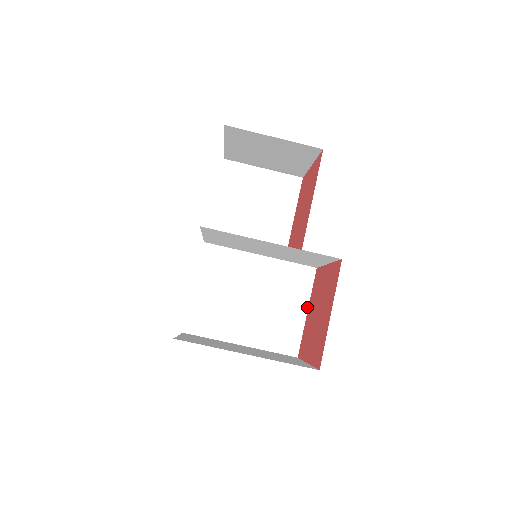
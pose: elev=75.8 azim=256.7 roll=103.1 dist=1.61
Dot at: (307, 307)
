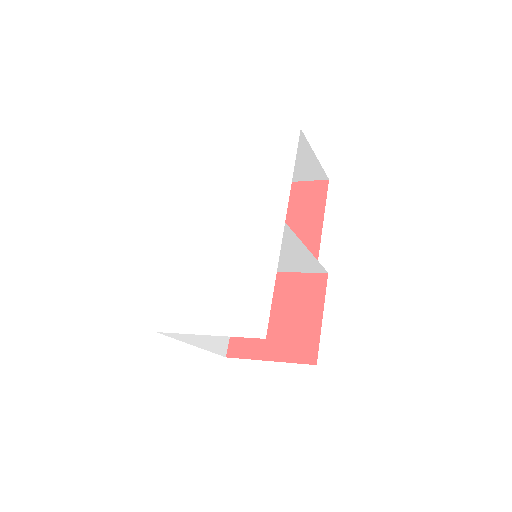
Dot at: occluded
